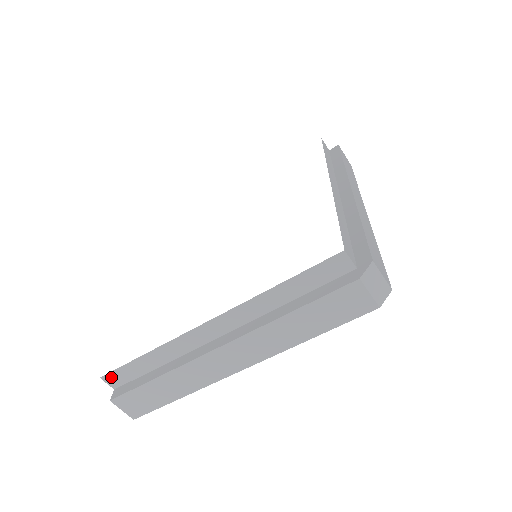
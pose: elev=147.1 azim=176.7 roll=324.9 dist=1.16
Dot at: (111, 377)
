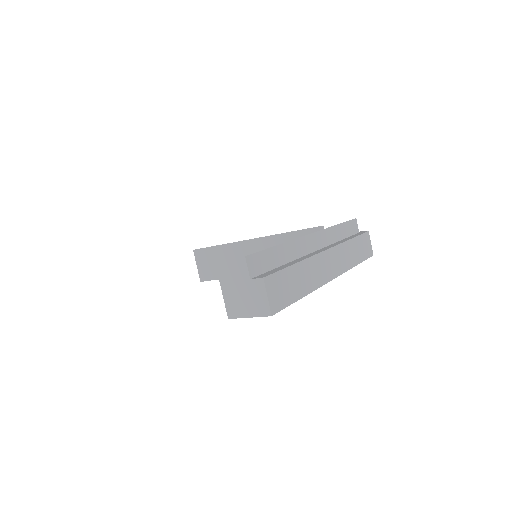
Dot at: (253, 260)
